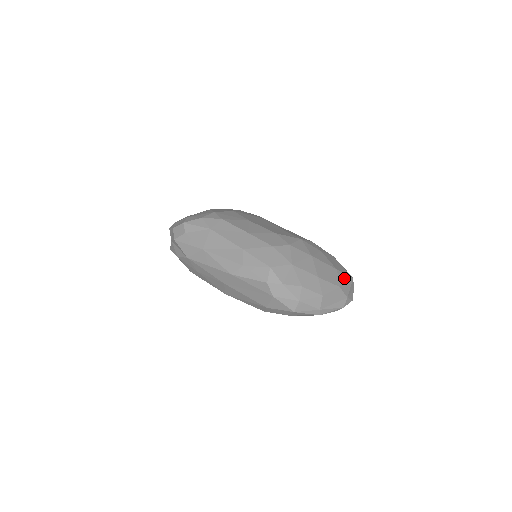
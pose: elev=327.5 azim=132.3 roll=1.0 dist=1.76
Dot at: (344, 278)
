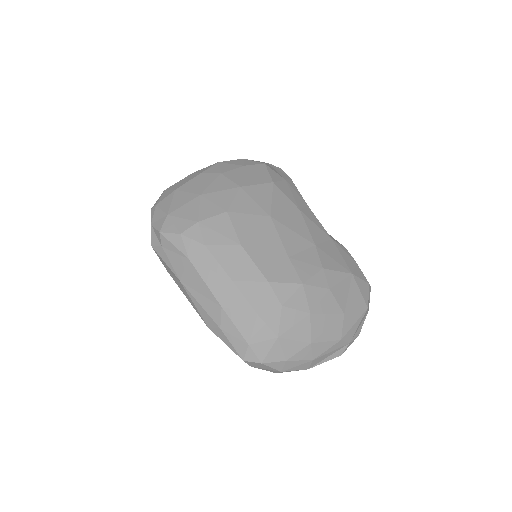
Dot at: (352, 319)
